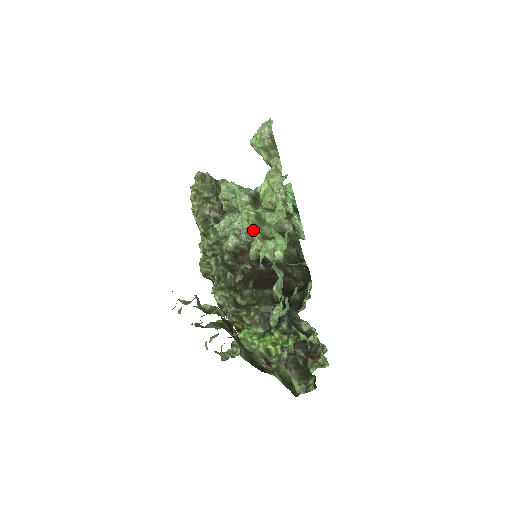
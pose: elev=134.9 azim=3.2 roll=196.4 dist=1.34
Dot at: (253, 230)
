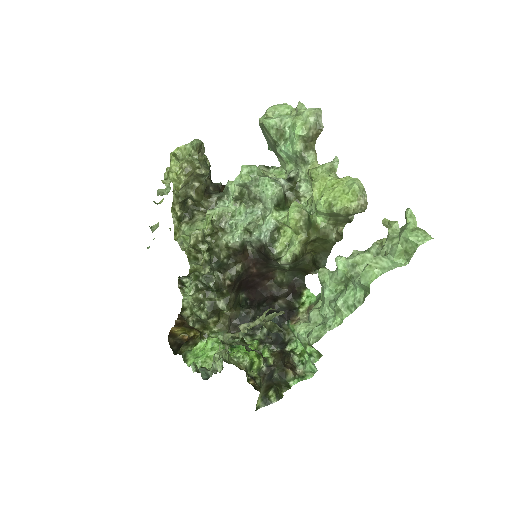
Dot at: (286, 230)
